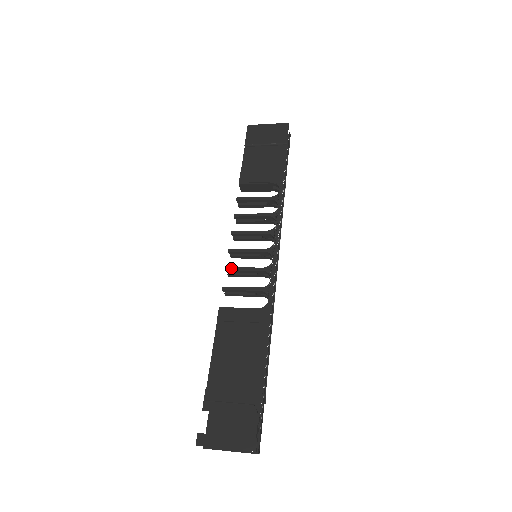
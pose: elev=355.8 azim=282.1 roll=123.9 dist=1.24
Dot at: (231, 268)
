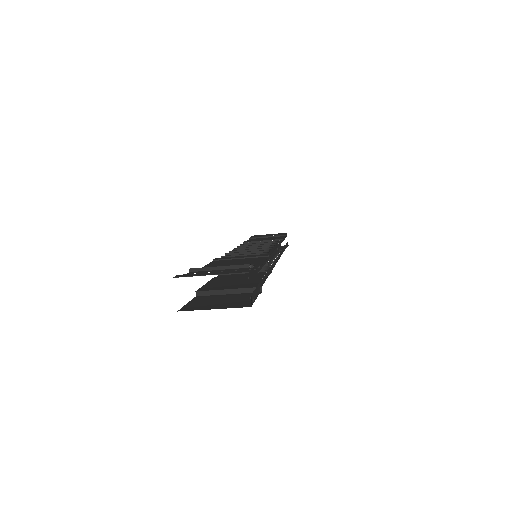
Dot at: (231, 253)
